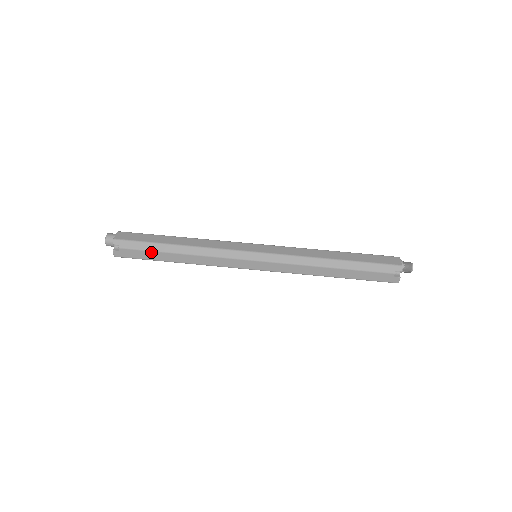
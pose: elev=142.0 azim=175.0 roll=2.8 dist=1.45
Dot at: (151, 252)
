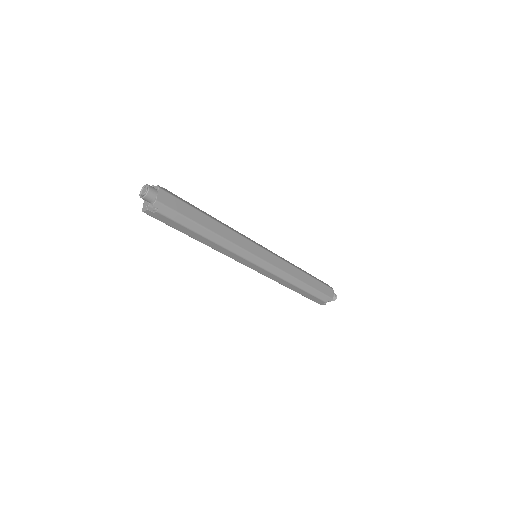
Dot at: (184, 227)
